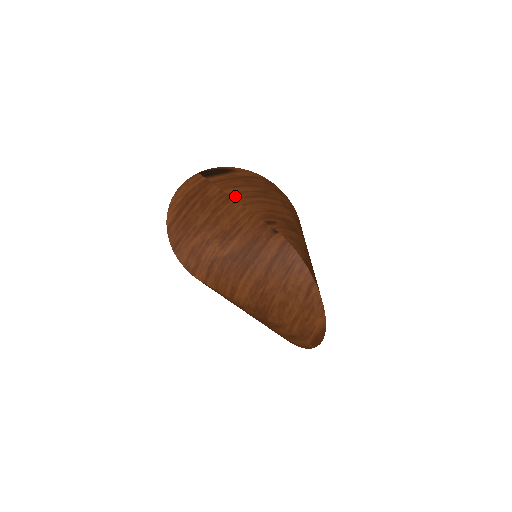
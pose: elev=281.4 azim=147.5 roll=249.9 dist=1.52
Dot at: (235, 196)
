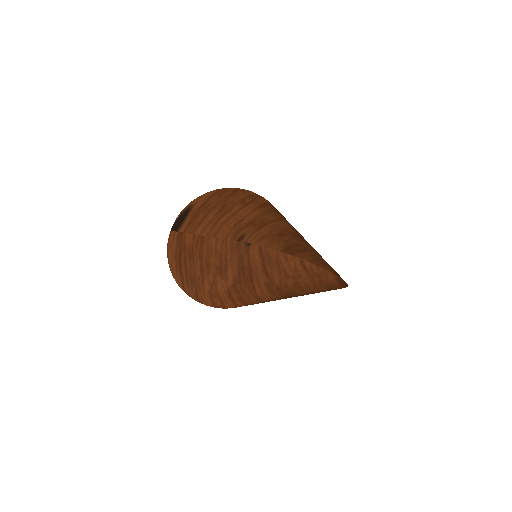
Dot at: (205, 233)
